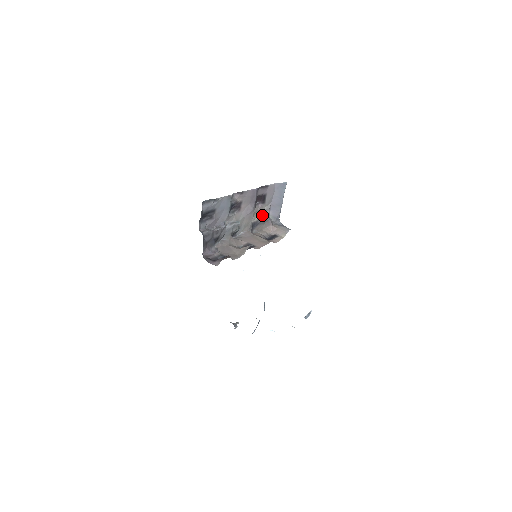
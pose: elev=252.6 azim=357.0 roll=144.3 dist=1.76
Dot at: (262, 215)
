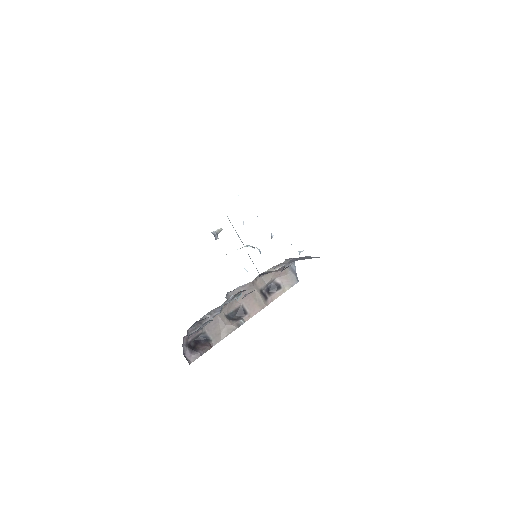
Dot at: (275, 270)
